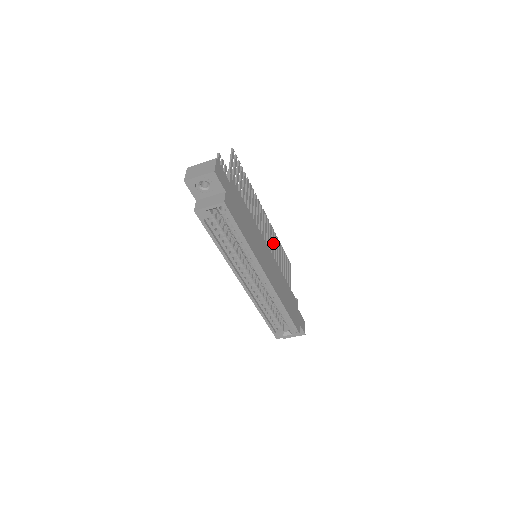
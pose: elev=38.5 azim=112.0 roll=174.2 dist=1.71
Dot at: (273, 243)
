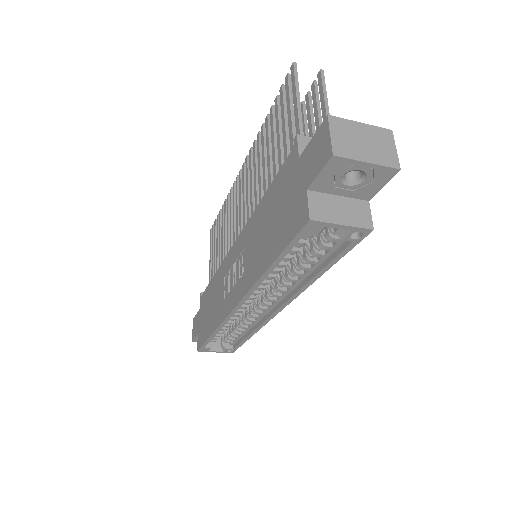
Dot at: occluded
